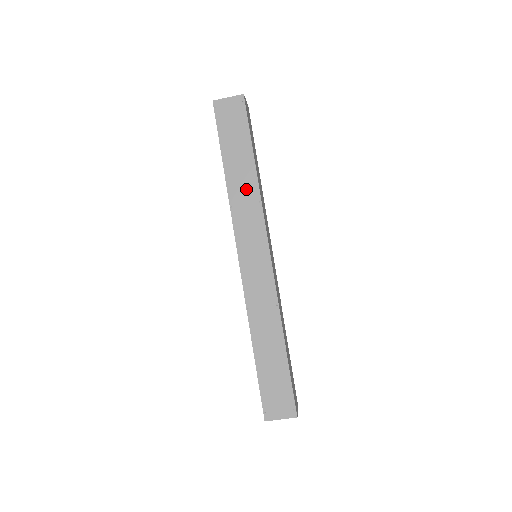
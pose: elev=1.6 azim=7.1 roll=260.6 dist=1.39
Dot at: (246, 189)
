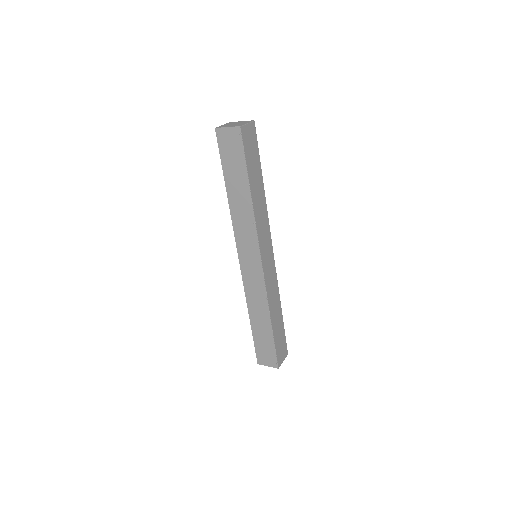
Dot at: (243, 210)
